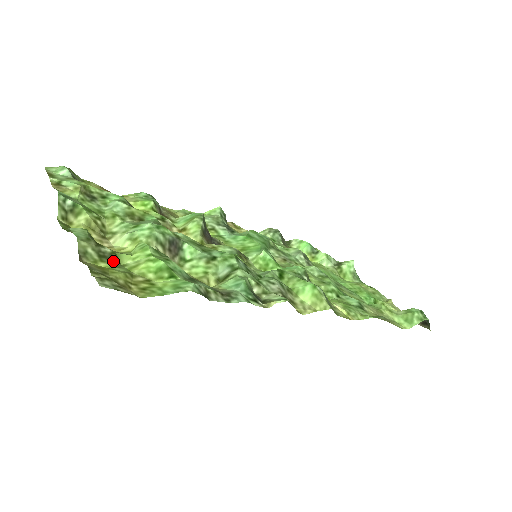
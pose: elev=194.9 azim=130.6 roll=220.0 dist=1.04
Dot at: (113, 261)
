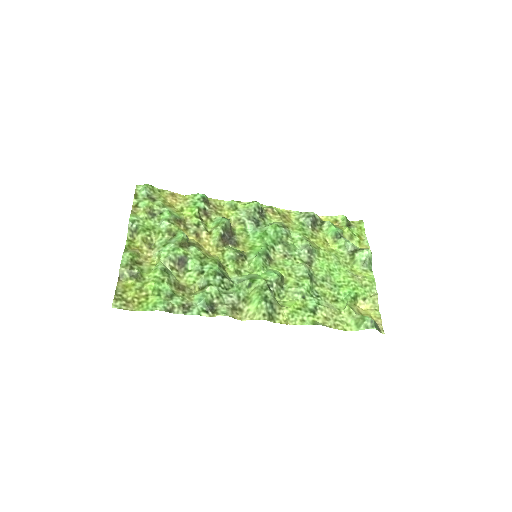
Dot at: (137, 278)
